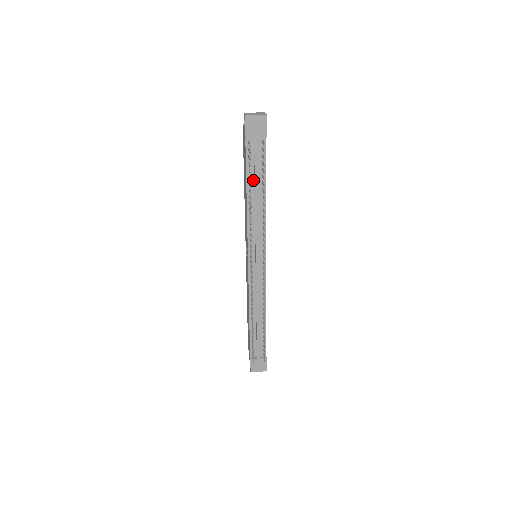
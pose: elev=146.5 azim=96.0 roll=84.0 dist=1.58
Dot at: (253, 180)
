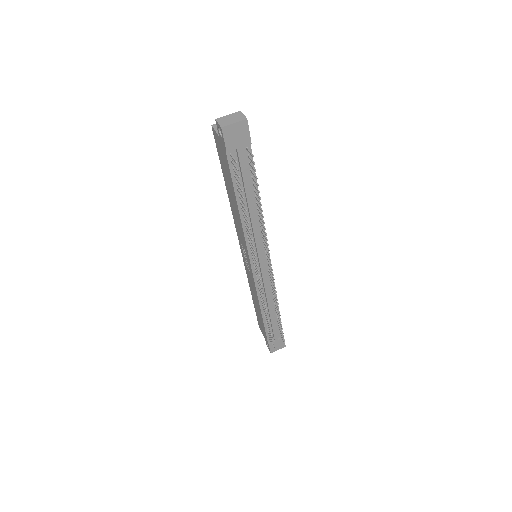
Dot at: (243, 191)
